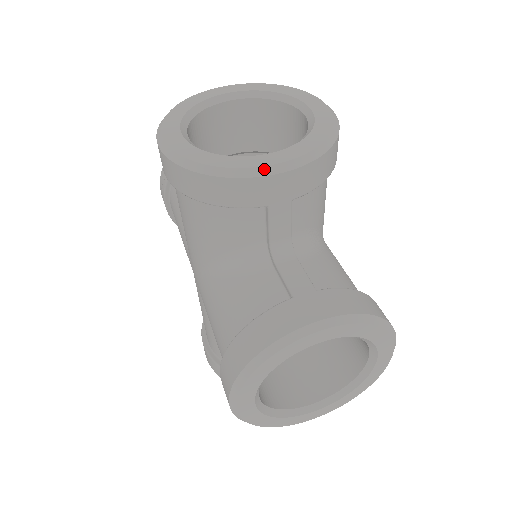
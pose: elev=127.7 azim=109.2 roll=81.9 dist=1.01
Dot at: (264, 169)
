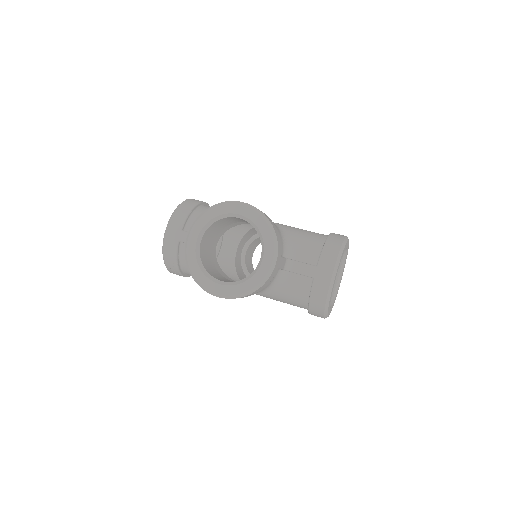
Dot at: (271, 268)
